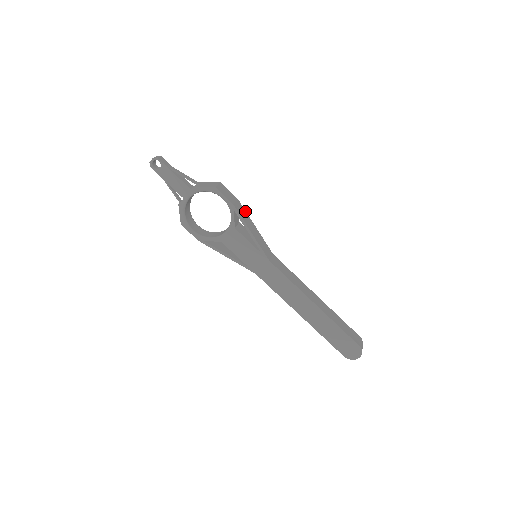
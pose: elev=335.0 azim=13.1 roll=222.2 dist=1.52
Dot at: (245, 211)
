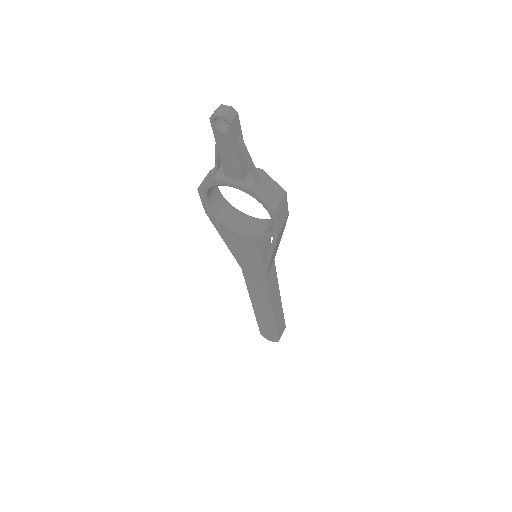
Dot at: occluded
